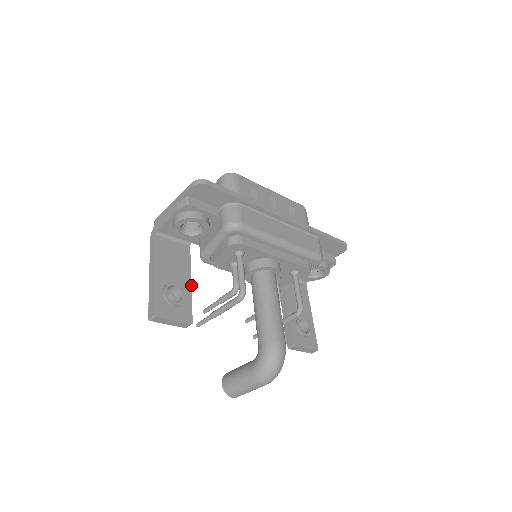
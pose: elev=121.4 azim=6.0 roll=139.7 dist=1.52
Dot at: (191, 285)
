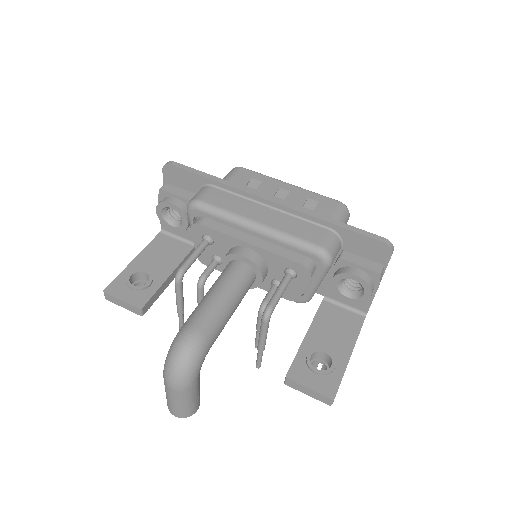
Dot at: (168, 277)
